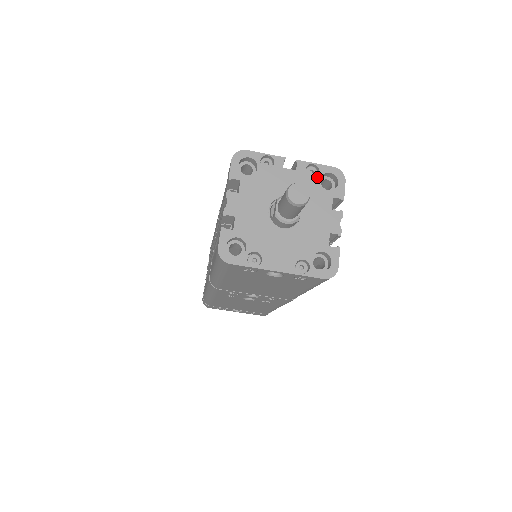
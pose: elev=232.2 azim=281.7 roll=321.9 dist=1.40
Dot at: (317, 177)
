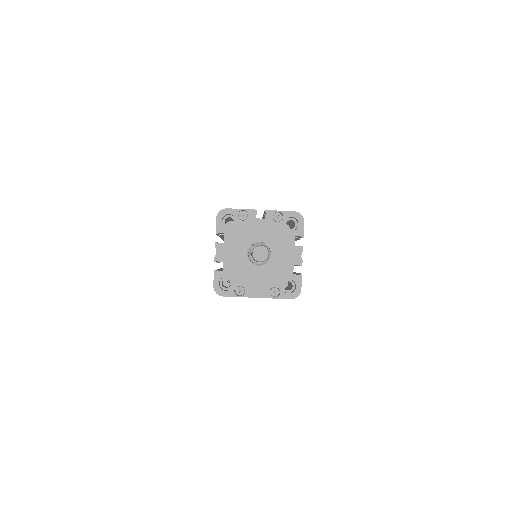
Dot at: (282, 222)
